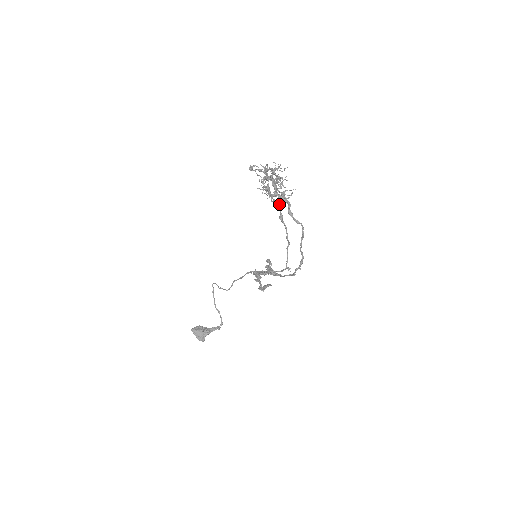
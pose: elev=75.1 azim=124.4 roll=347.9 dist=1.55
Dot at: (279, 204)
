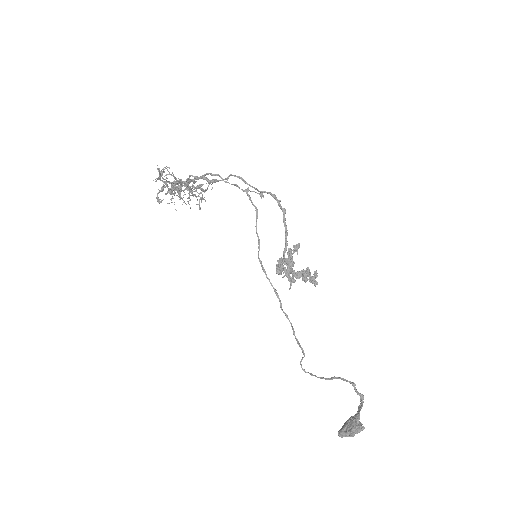
Dot at: (188, 178)
